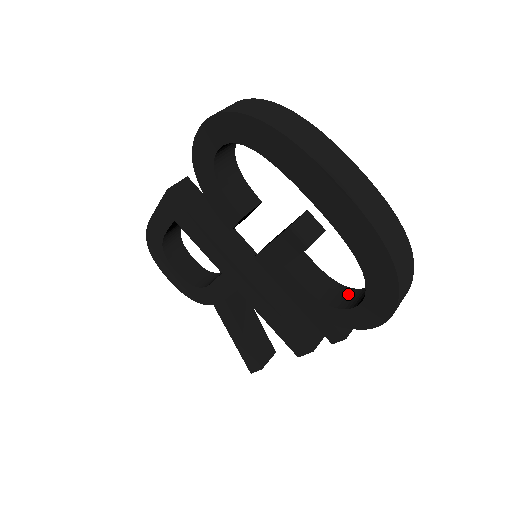
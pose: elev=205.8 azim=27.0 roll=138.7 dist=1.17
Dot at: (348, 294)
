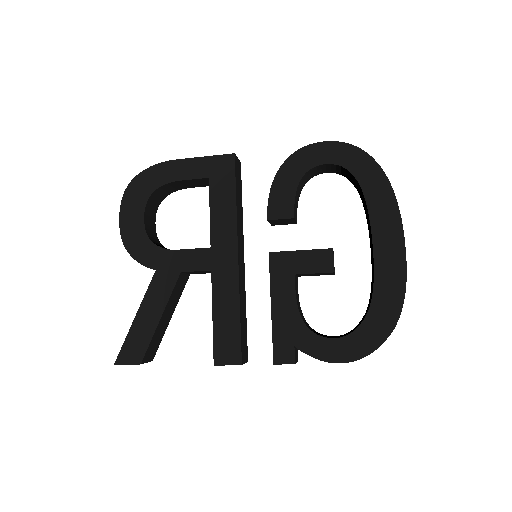
Dot at: (315, 331)
